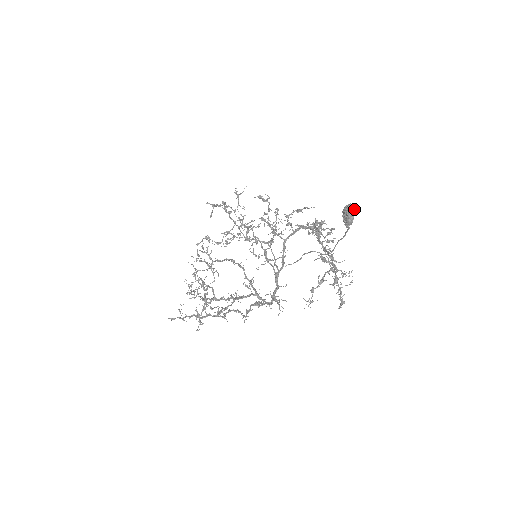
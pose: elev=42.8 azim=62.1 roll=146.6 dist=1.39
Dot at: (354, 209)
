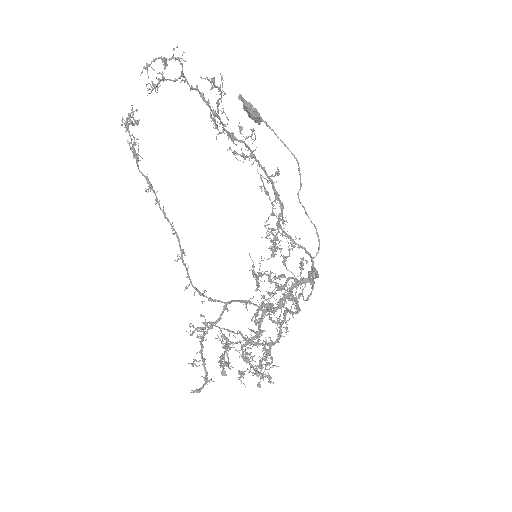
Dot at: (239, 97)
